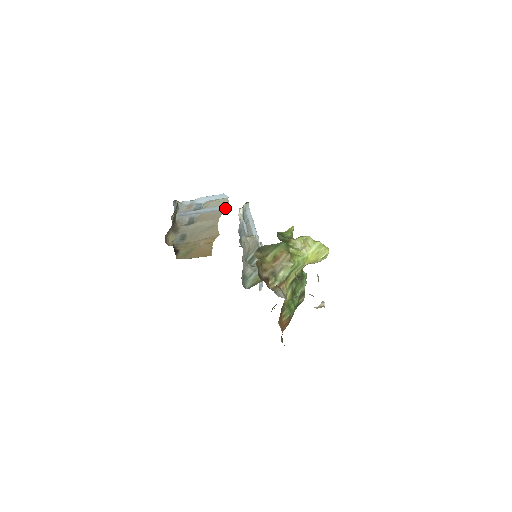
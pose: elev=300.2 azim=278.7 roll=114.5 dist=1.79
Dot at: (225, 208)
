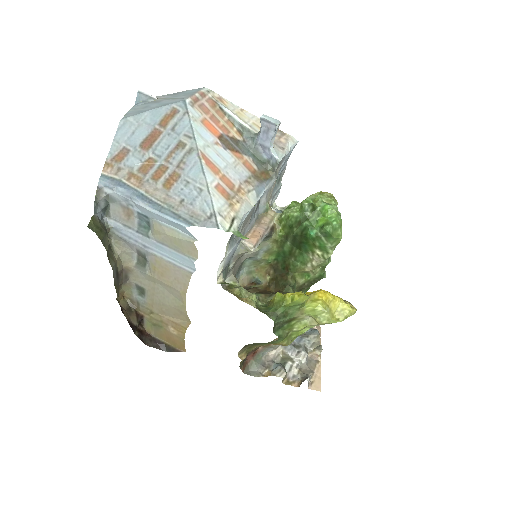
Dot at: (192, 270)
